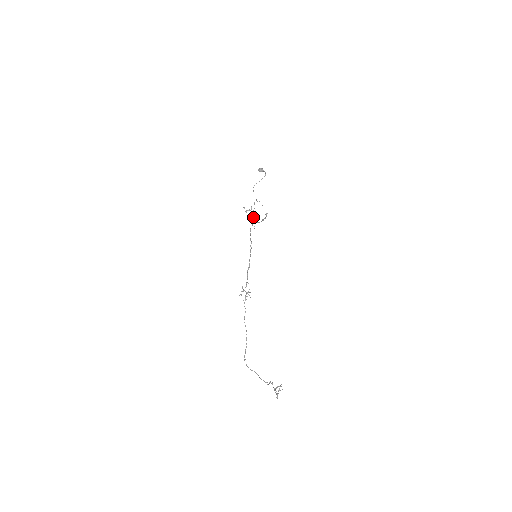
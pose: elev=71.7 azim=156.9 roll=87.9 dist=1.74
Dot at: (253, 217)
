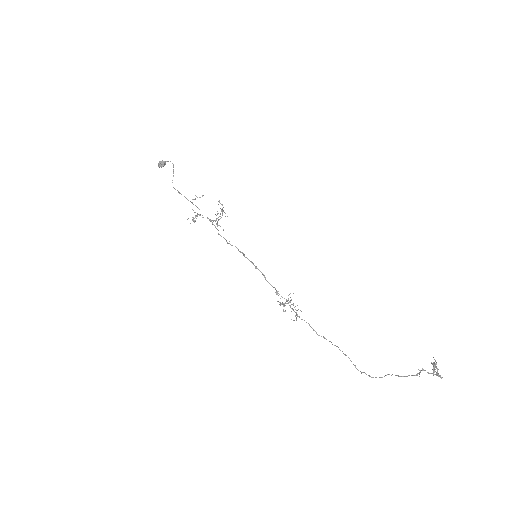
Dot at: occluded
